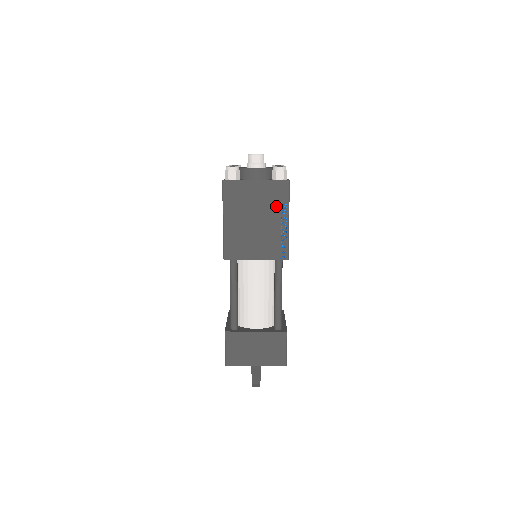
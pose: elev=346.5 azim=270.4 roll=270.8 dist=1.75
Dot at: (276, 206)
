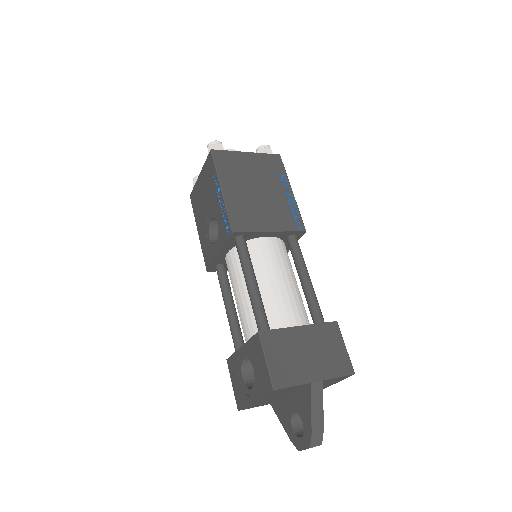
Dot at: (275, 177)
